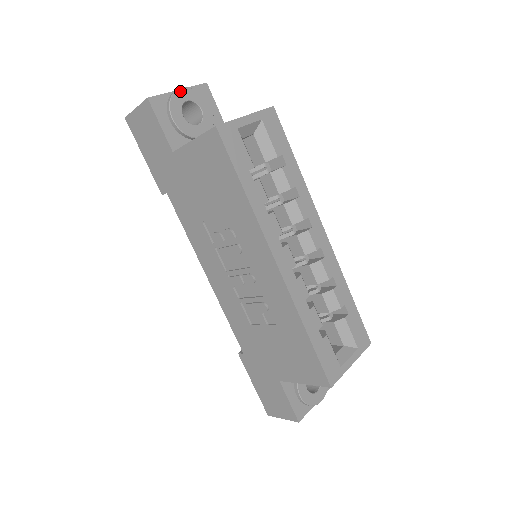
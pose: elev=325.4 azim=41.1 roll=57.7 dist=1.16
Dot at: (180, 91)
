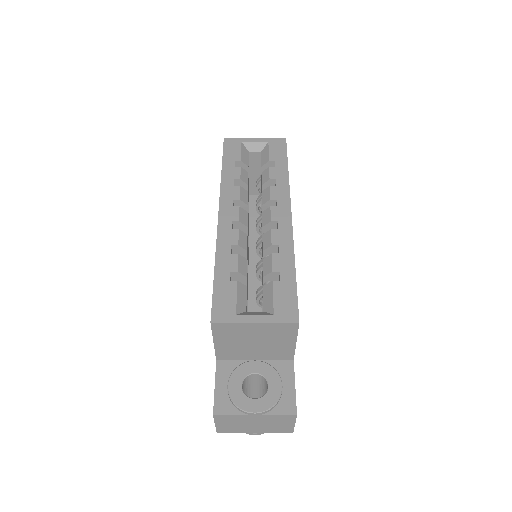
Dot at: occluded
